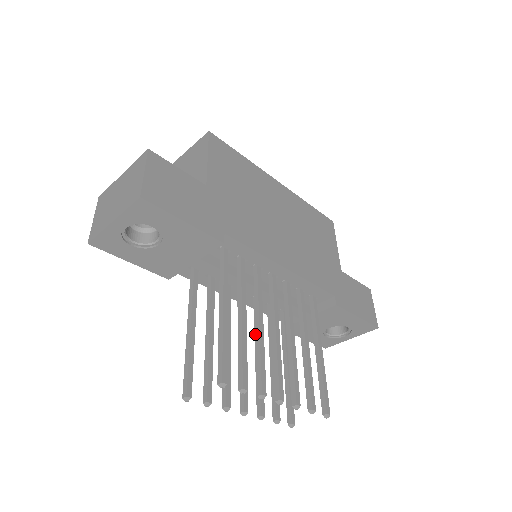
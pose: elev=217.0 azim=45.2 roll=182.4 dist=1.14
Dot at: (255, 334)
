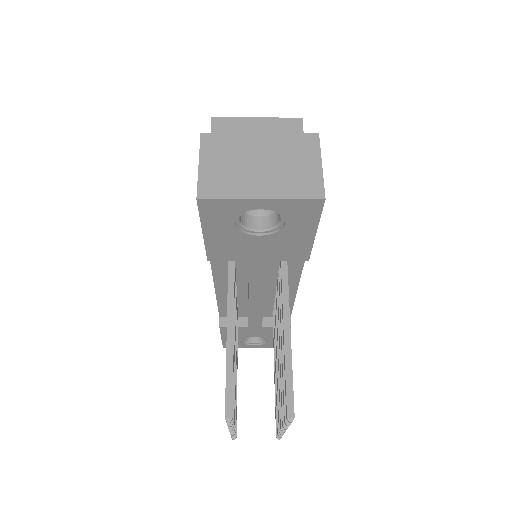
Dot at: (280, 355)
